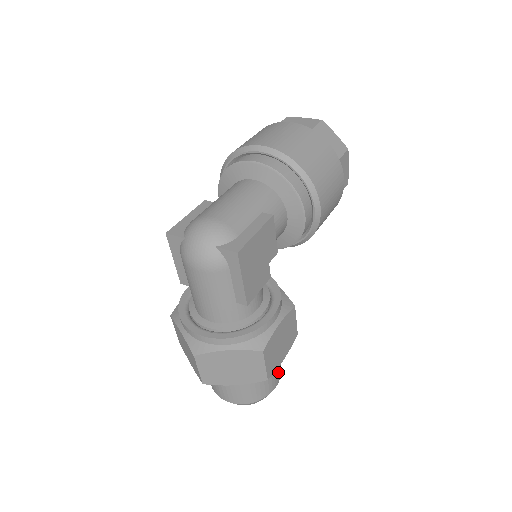
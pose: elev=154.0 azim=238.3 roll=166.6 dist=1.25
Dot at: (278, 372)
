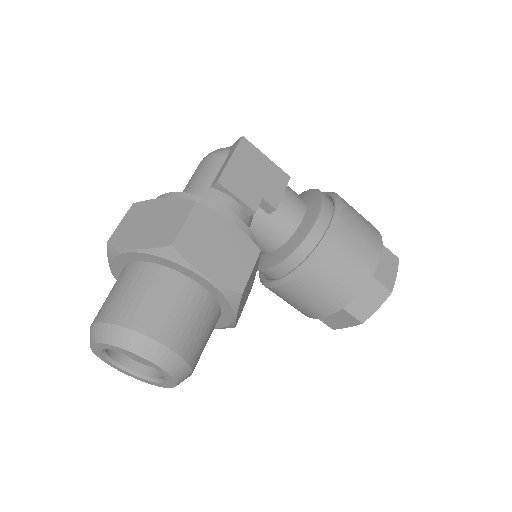
Dot at: (182, 332)
